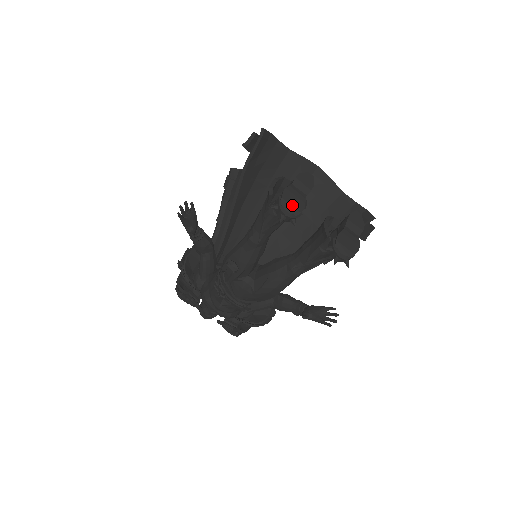
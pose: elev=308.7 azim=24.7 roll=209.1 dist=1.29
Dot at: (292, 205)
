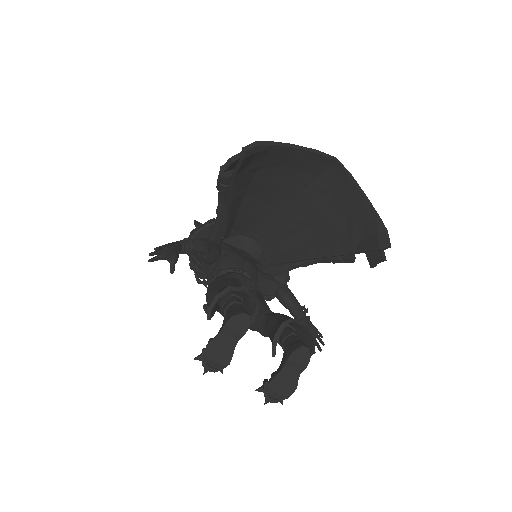
Dot at: (216, 360)
